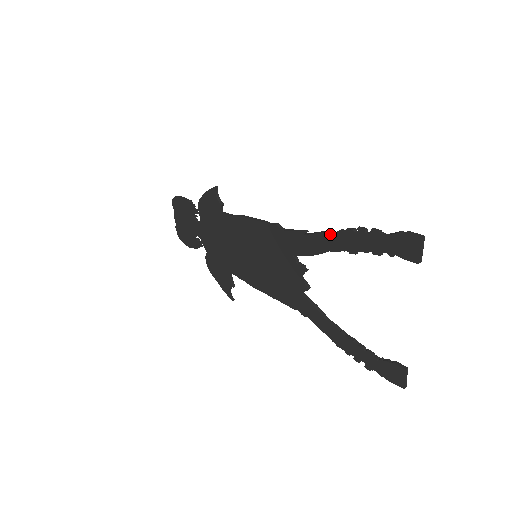
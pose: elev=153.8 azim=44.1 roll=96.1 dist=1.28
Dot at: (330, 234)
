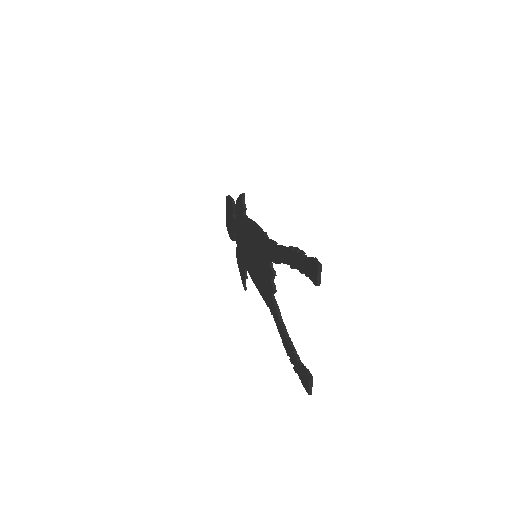
Dot at: (283, 248)
